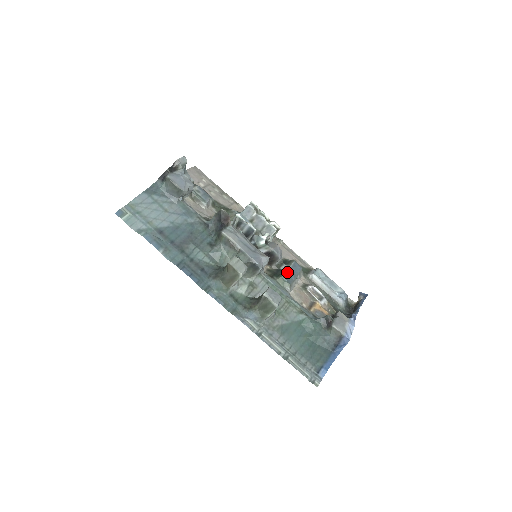
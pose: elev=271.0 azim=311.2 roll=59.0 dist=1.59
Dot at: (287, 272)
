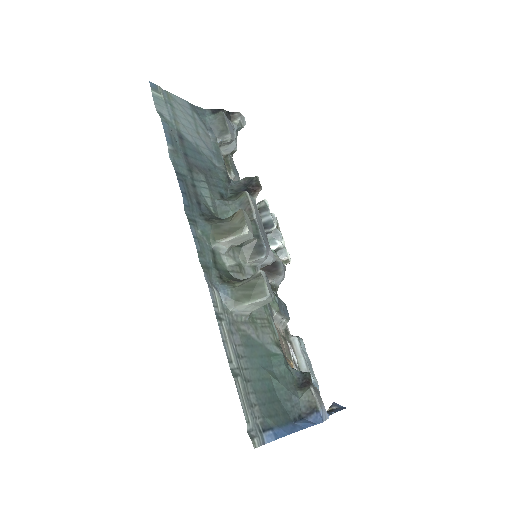
Dot at: occluded
